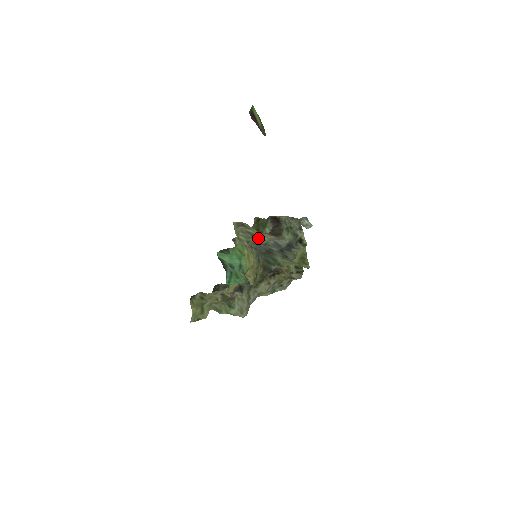
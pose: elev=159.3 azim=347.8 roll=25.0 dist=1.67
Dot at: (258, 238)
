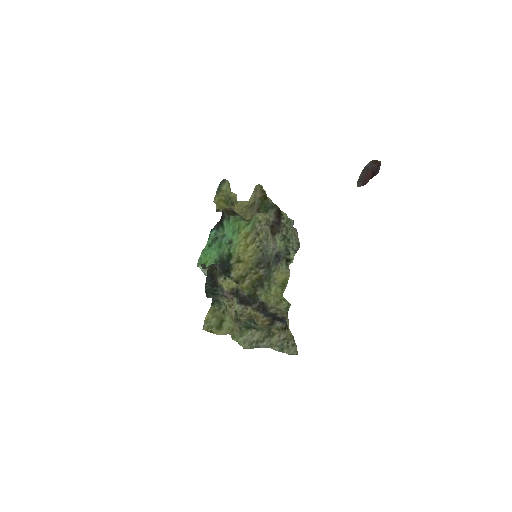
Dot at: occluded
